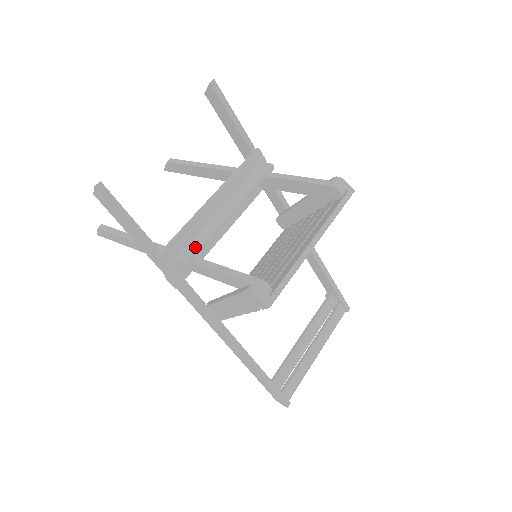
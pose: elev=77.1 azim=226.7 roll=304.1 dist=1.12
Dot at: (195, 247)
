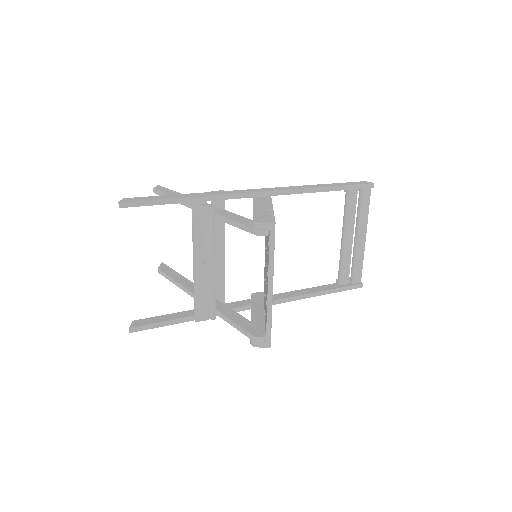
Dot at: (210, 305)
